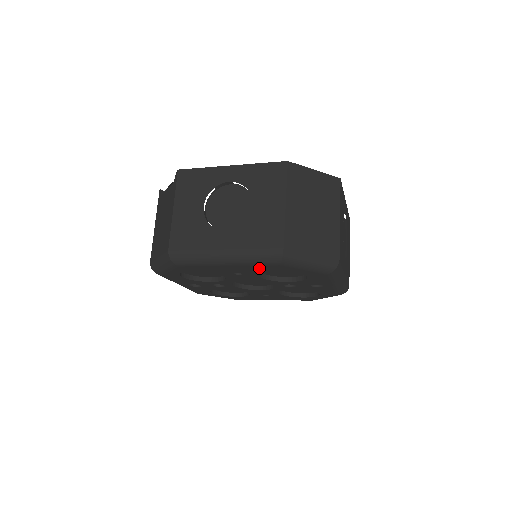
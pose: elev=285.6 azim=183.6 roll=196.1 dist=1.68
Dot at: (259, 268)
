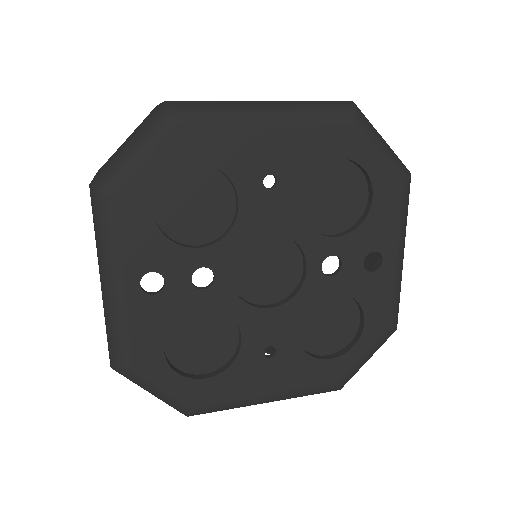
Dot at: (315, 143)
